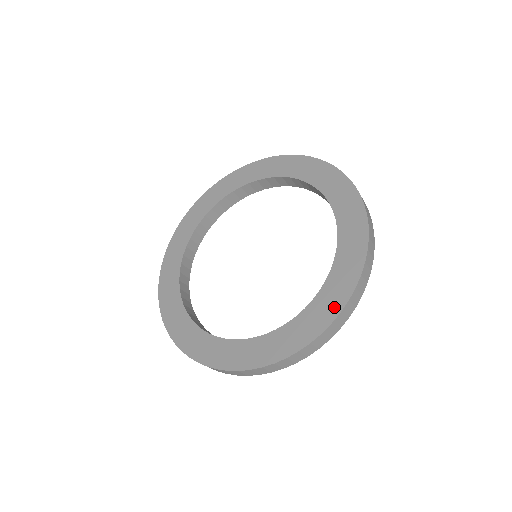
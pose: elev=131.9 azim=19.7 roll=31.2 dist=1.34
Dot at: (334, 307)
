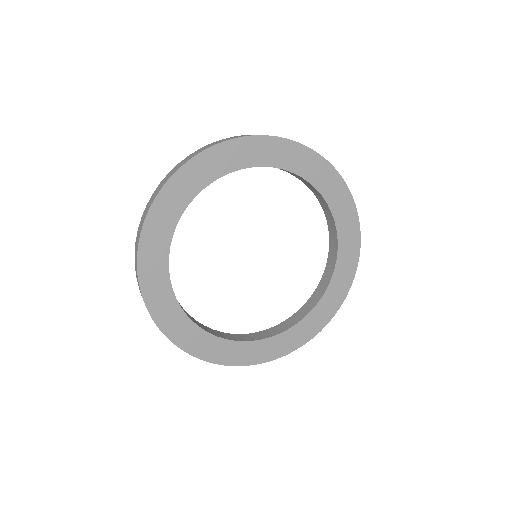
Dot at: (301, 340)
